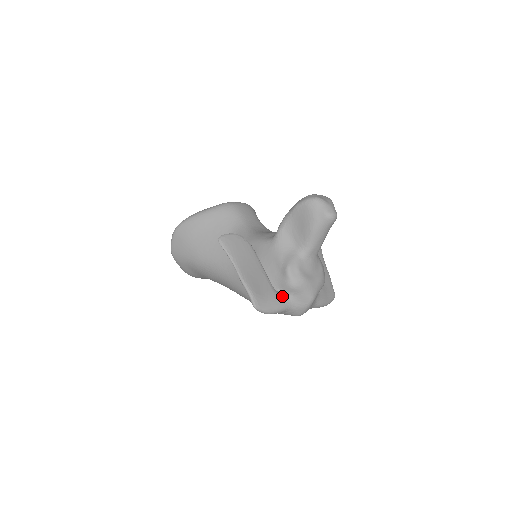
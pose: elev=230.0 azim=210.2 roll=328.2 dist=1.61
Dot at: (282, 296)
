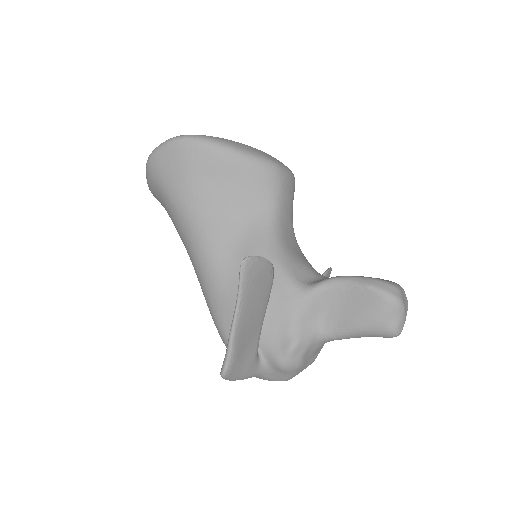
Dot at: (260, 364)
